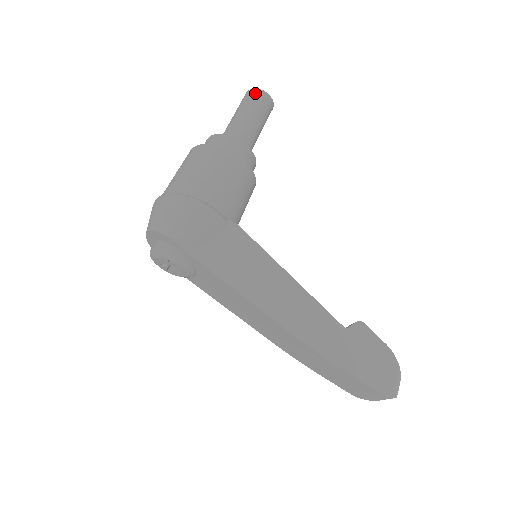
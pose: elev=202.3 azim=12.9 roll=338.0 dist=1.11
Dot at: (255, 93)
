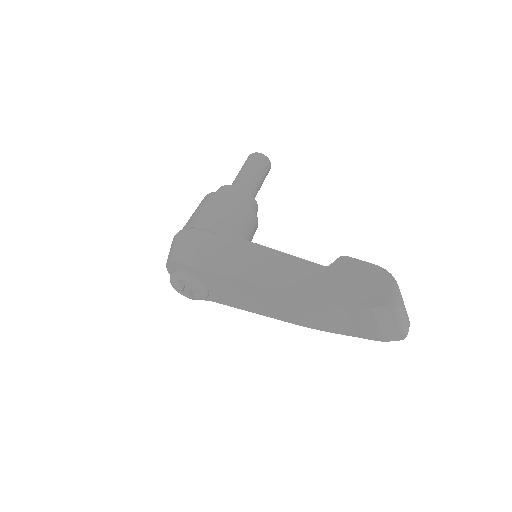
Dot at: (248, 157)
